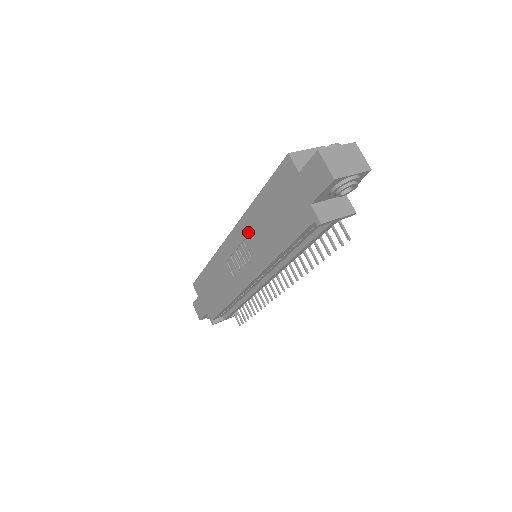
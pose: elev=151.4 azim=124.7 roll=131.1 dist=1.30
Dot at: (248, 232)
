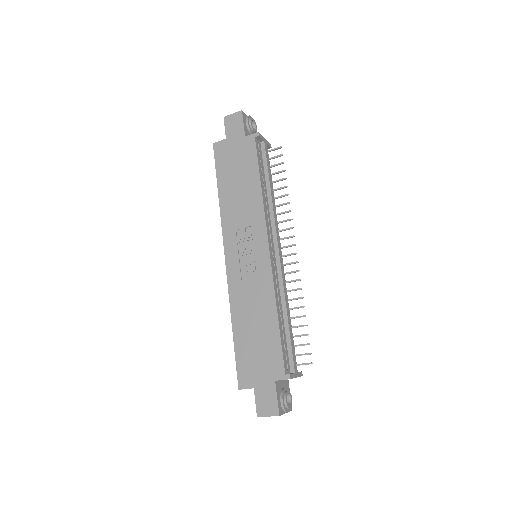
Dot at: (233, 222)
